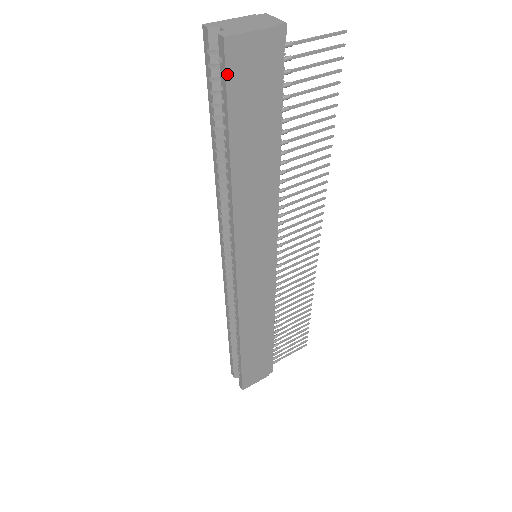
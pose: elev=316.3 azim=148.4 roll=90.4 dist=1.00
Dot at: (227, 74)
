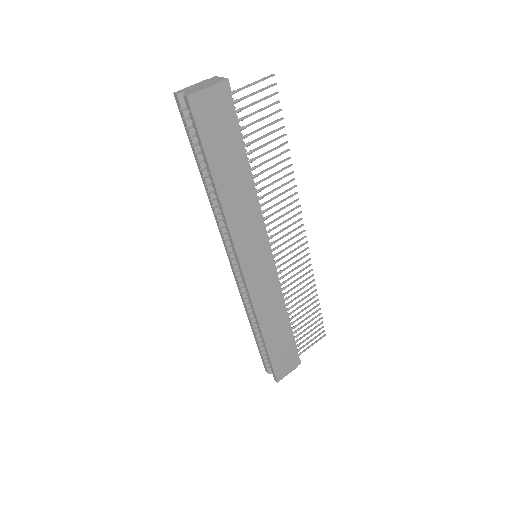
Dot at: (195, 120)
